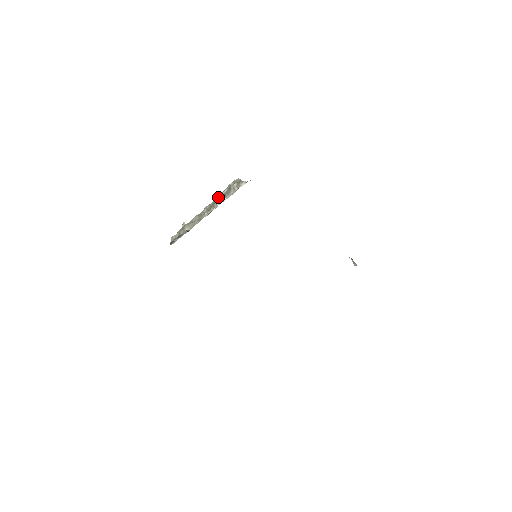
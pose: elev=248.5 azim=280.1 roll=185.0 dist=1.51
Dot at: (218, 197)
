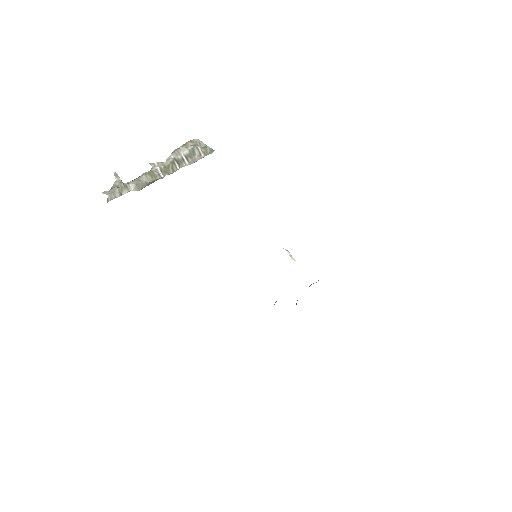
Dot at: (176, 157)
